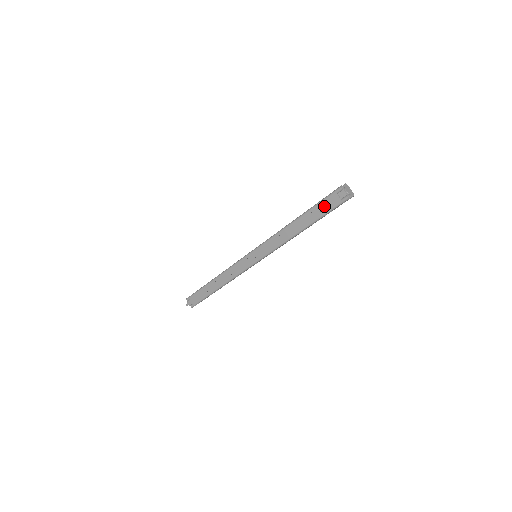
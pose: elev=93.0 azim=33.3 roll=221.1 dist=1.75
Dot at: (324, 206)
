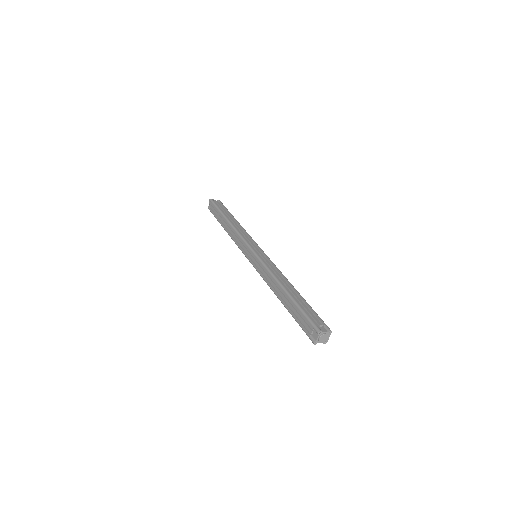
Dot at: (301, 318)
